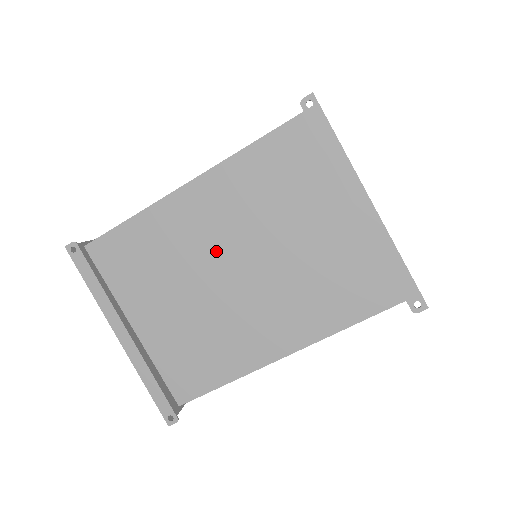
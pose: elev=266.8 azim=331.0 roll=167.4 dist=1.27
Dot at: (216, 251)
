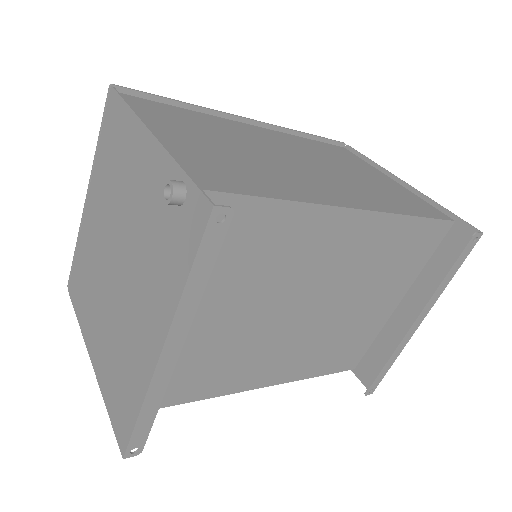
Dot at: (303, 285)
